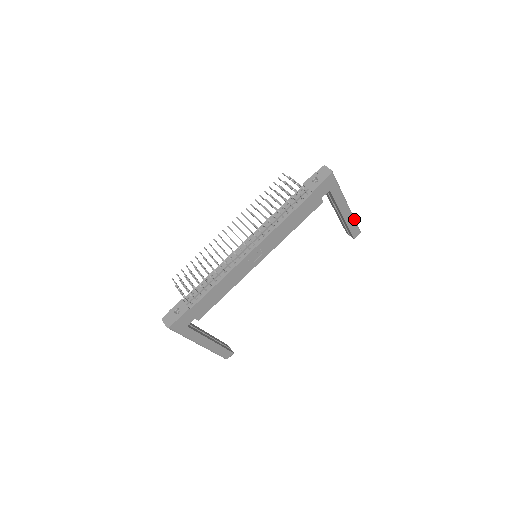
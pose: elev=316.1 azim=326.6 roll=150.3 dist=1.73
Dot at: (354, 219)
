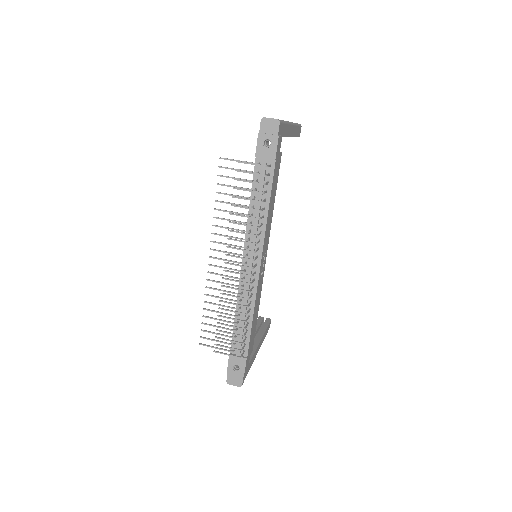
Dot at: (296, 124)
